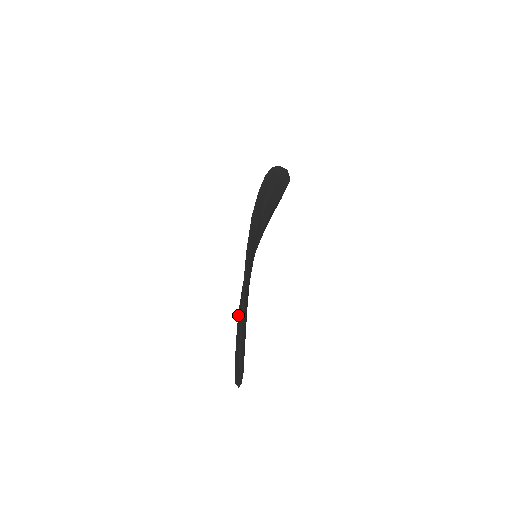
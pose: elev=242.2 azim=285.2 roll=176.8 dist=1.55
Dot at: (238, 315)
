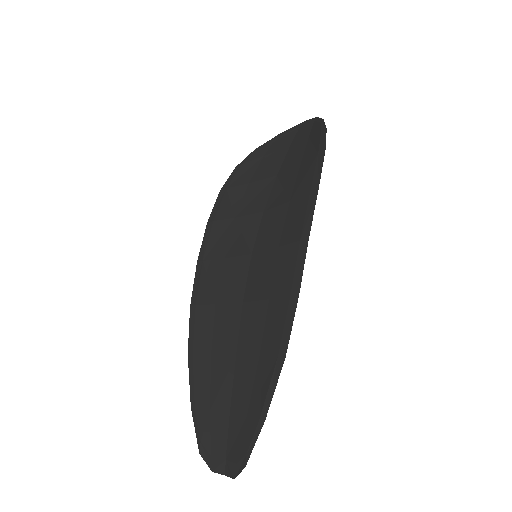
Dot at: (195, 321)
